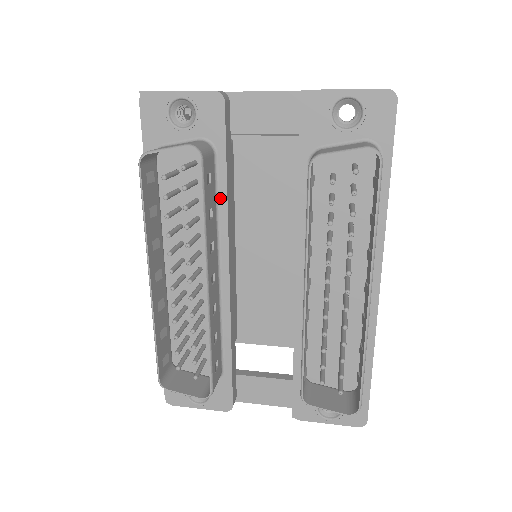
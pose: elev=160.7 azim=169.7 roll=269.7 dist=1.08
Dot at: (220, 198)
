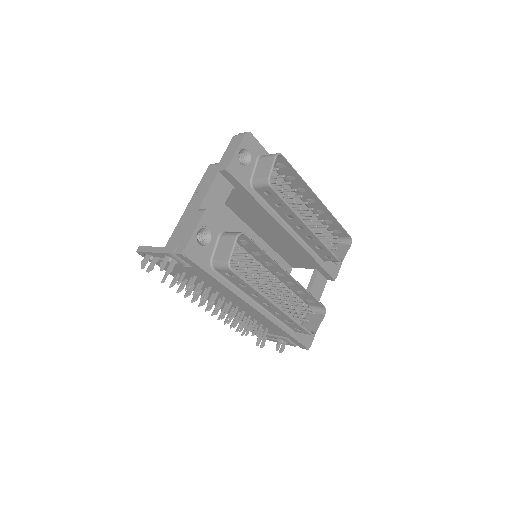
Dot at: occluded
